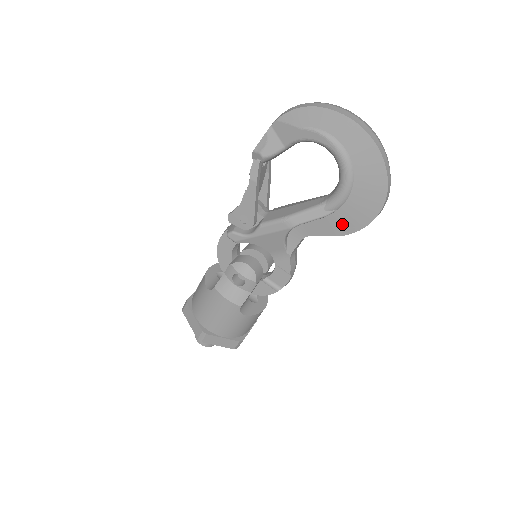
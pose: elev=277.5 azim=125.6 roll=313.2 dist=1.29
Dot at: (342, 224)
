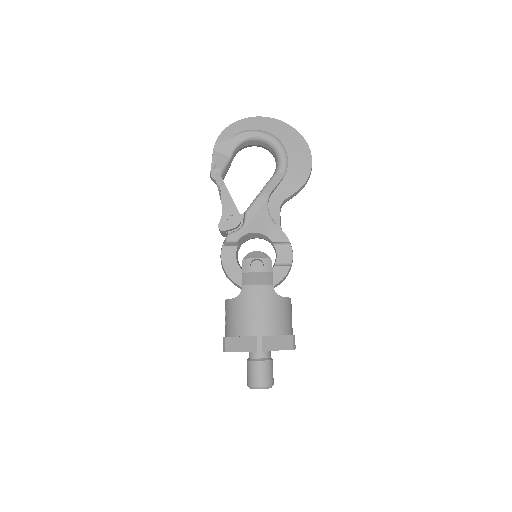
Dot at: (296, 178)
